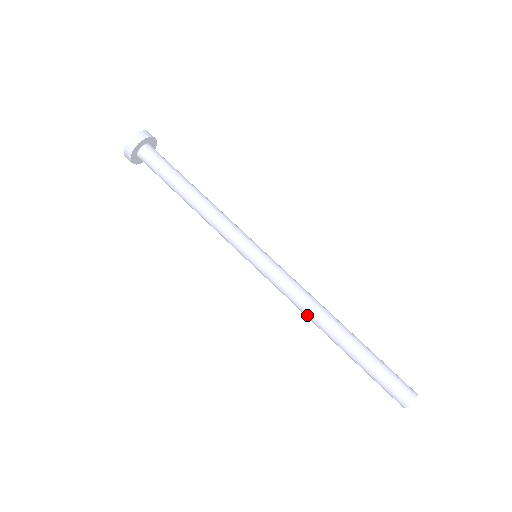
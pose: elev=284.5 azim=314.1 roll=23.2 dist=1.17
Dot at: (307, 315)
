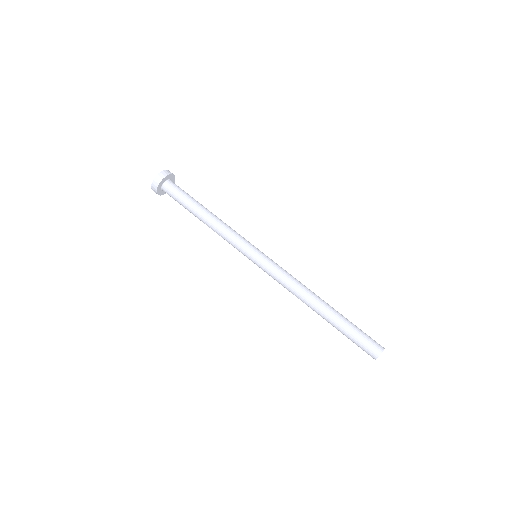
Dot at: (298, 295)
